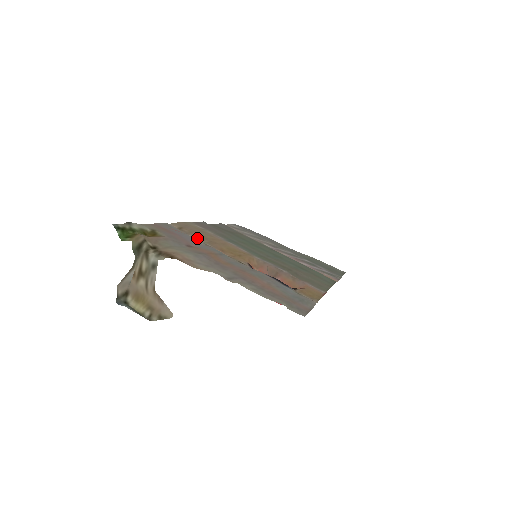
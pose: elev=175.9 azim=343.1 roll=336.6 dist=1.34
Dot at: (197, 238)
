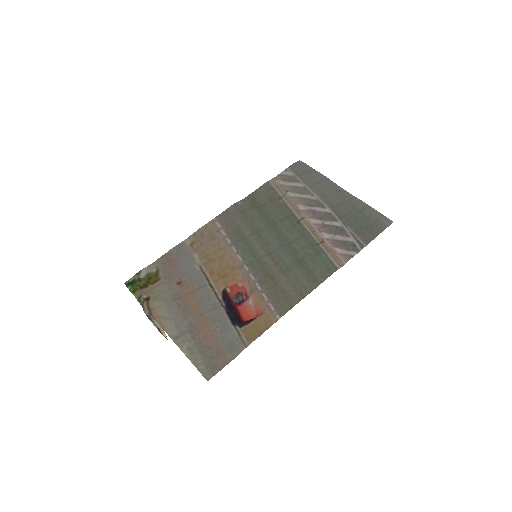
Dot at: (199, 257)
